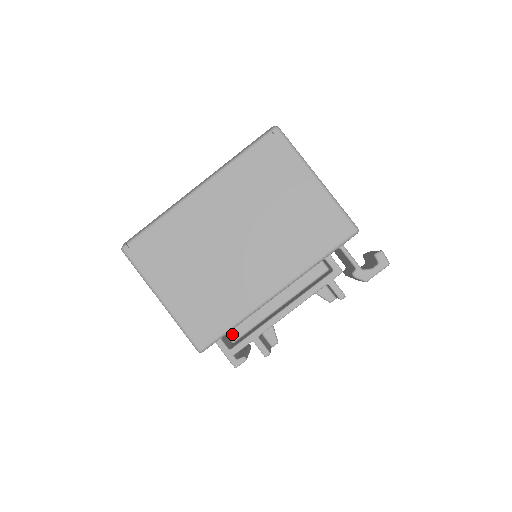
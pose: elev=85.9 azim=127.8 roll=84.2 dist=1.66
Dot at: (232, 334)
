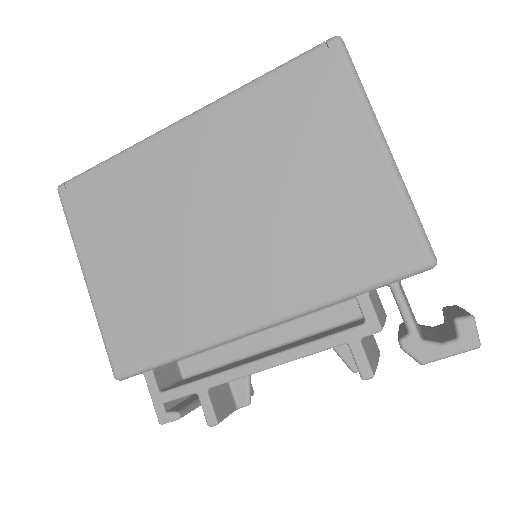
Dot at: (186, 365)
